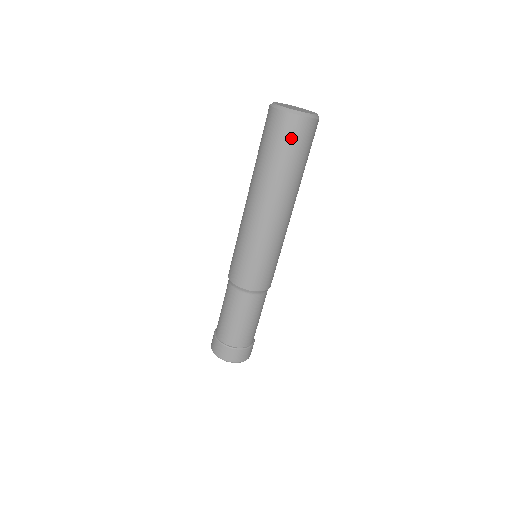
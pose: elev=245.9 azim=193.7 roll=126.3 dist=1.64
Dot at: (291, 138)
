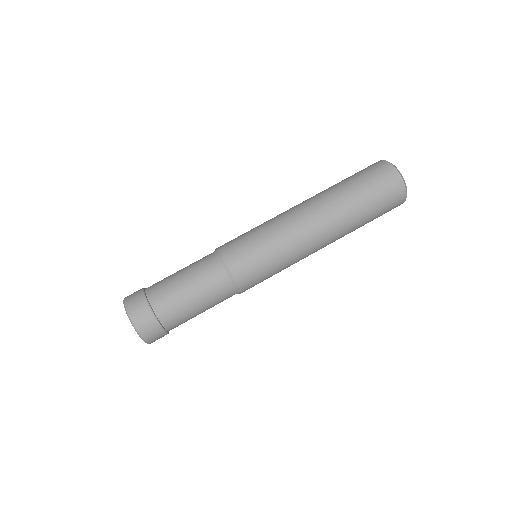
Dot at: (382, 186)
